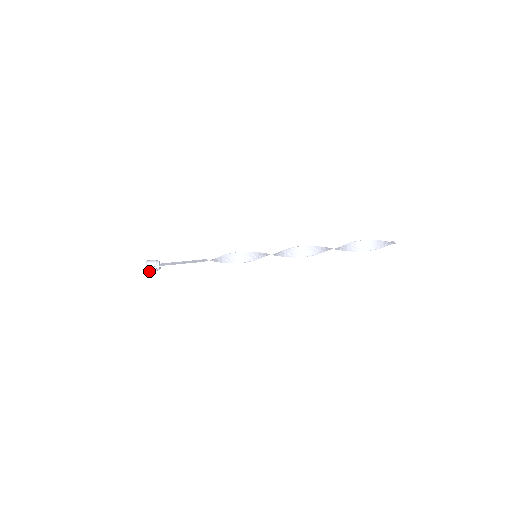
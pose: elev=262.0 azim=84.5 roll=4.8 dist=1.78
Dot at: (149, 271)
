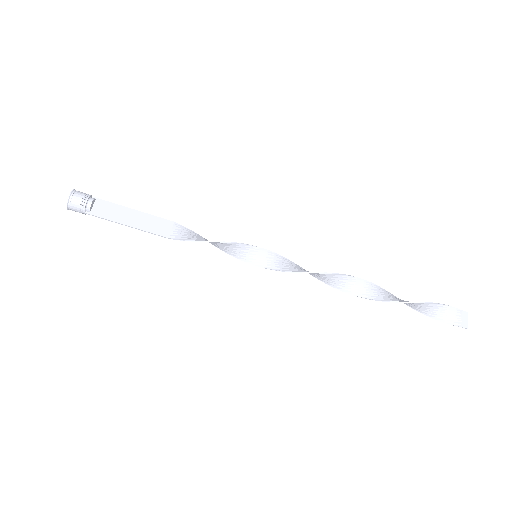
Dot at: occluded
